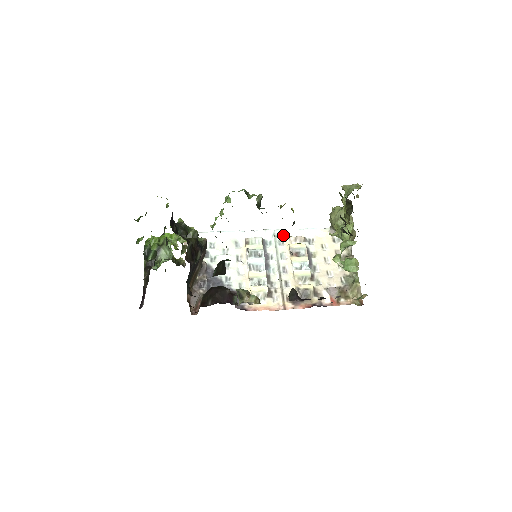
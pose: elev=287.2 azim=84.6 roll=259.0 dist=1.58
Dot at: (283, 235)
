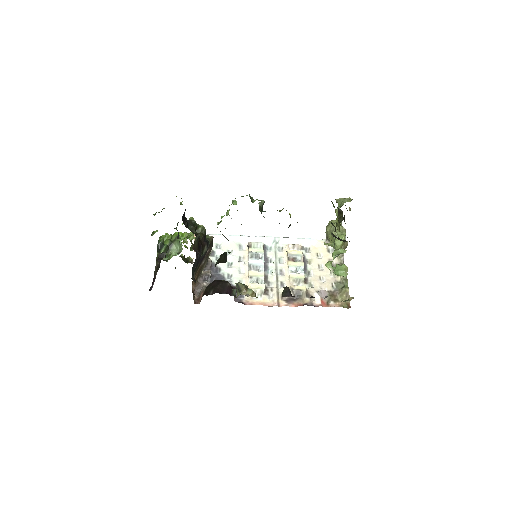
Dot at: (283, 242)
